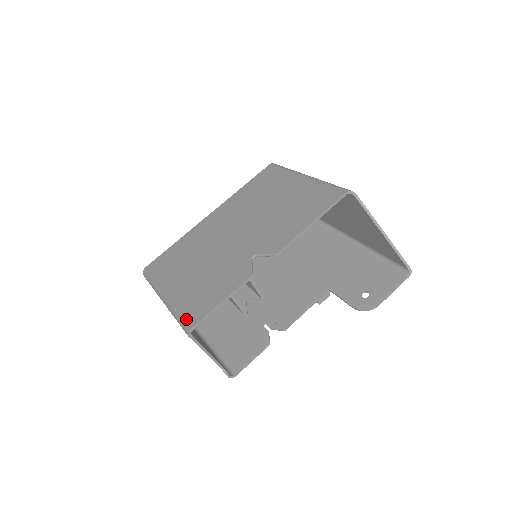
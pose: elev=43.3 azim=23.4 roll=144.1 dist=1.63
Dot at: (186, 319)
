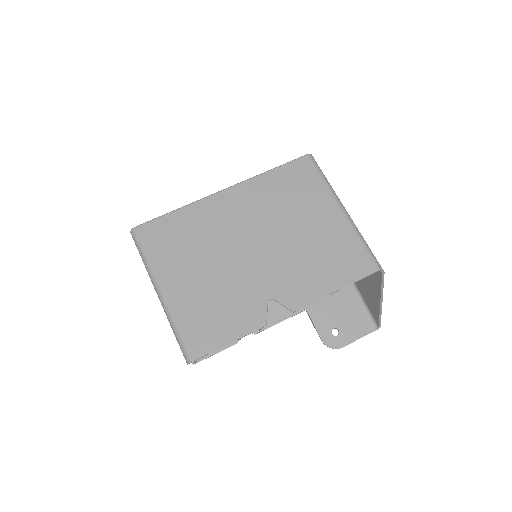
Dot at: (188, 345)
